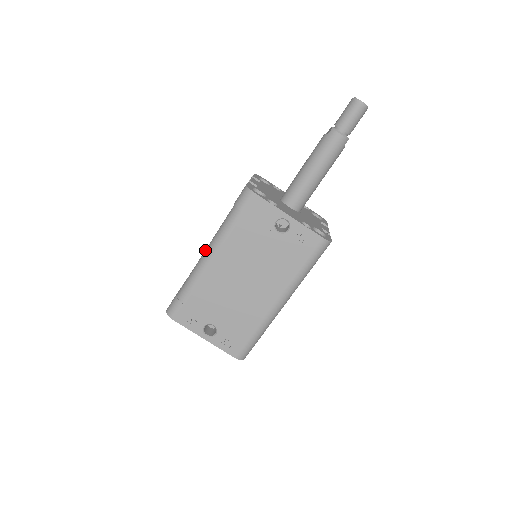
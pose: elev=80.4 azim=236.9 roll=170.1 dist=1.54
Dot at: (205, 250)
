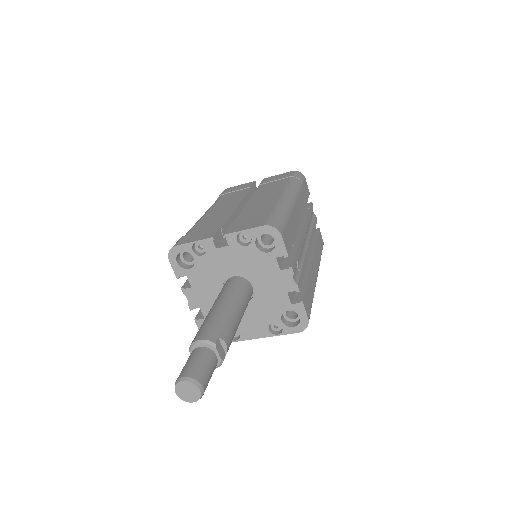
Dot at: occluded
